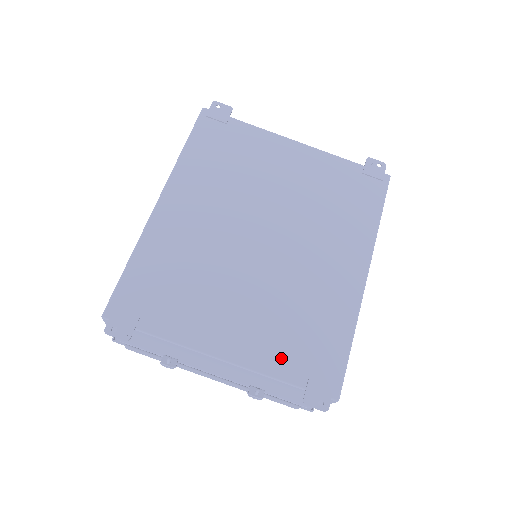
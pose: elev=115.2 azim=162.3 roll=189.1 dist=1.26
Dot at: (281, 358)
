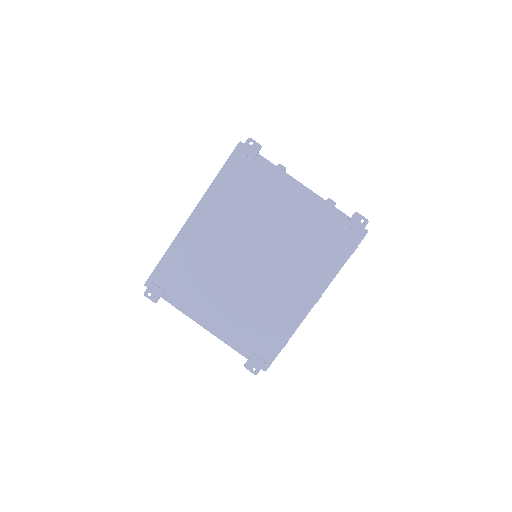
Dot at: (239, 338)
